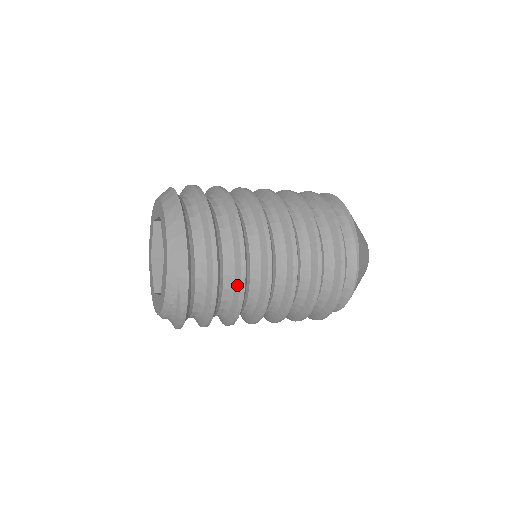
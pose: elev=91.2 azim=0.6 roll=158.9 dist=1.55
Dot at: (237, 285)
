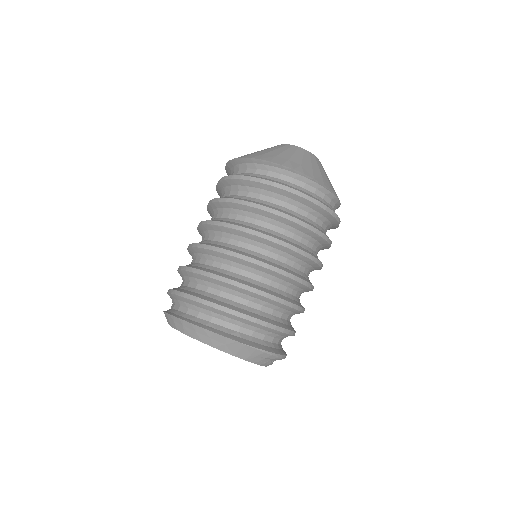
Dot at: (286, 308)
